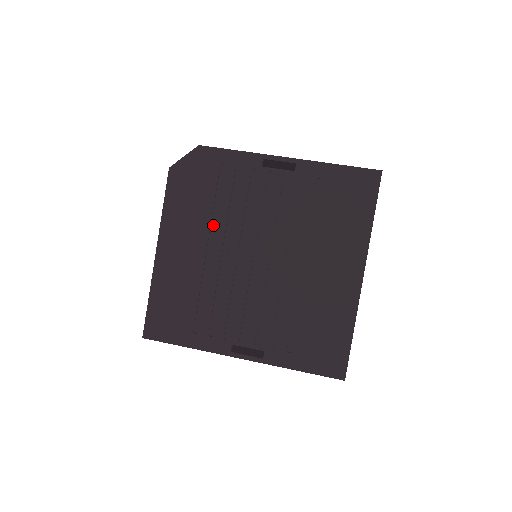
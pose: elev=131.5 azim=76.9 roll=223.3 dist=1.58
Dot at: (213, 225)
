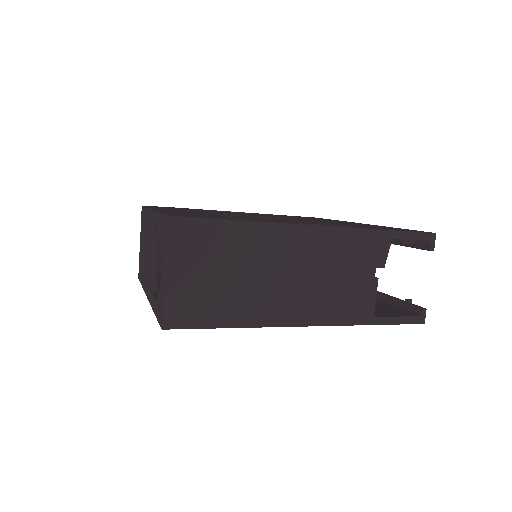
Dot at: occluded
